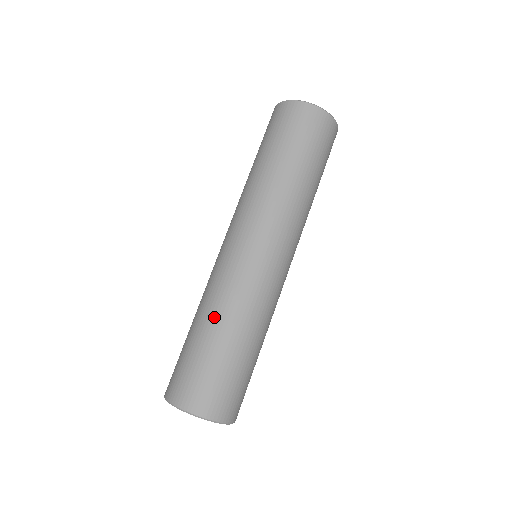
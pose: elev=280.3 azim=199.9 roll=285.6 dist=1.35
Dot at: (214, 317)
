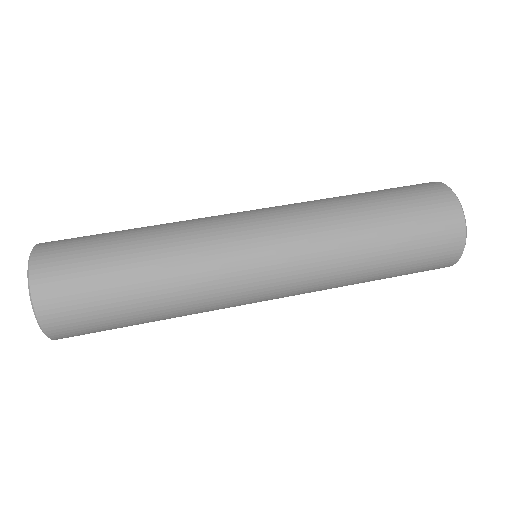
Dot at: (158, 259)
